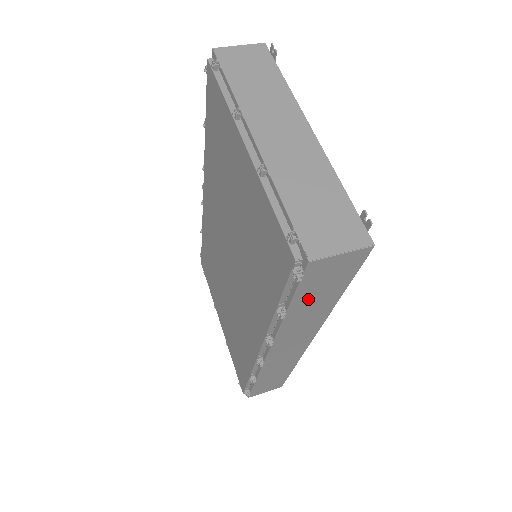
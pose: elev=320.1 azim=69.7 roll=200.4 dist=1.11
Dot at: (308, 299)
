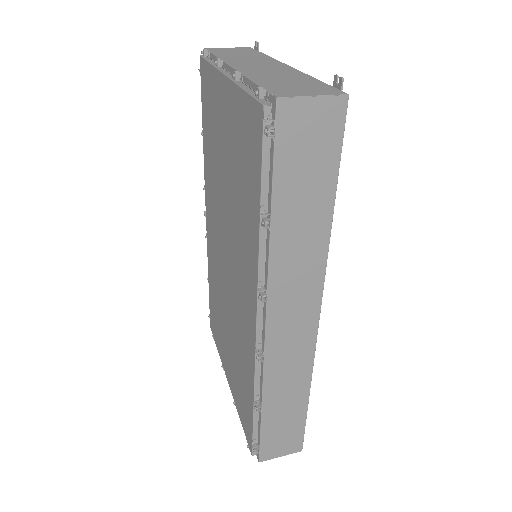
Dot at: (292, 195)
